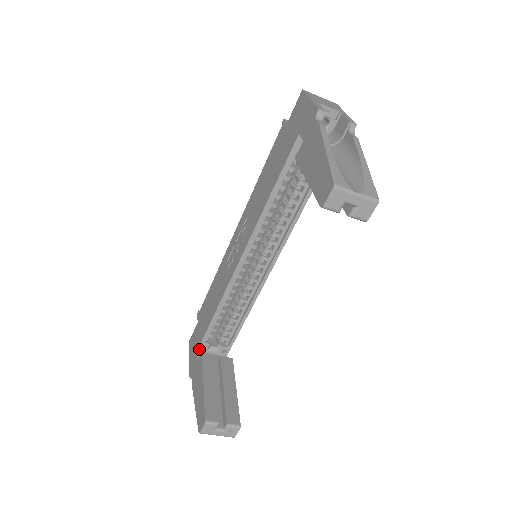
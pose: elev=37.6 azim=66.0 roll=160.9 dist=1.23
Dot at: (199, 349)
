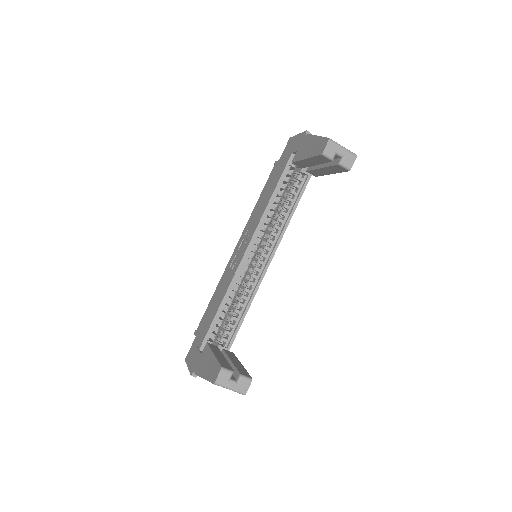
Dot at: (201, 348)
